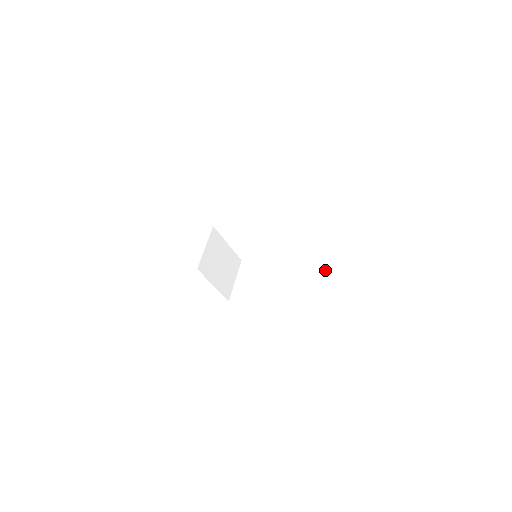
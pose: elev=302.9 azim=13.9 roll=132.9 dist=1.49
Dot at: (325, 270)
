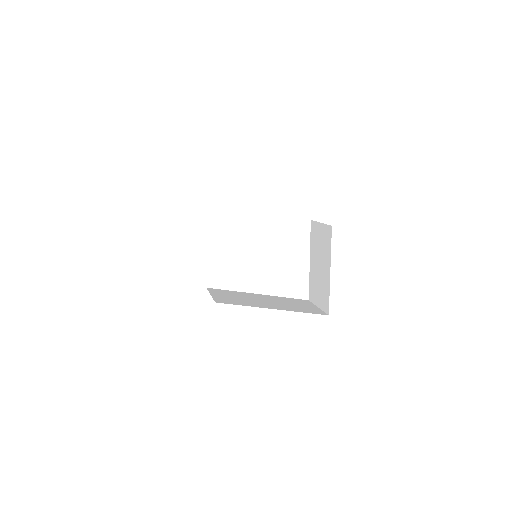
Dot at: (298, 301)
